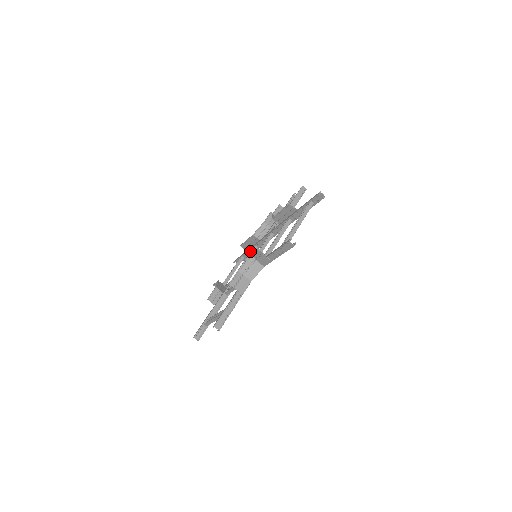
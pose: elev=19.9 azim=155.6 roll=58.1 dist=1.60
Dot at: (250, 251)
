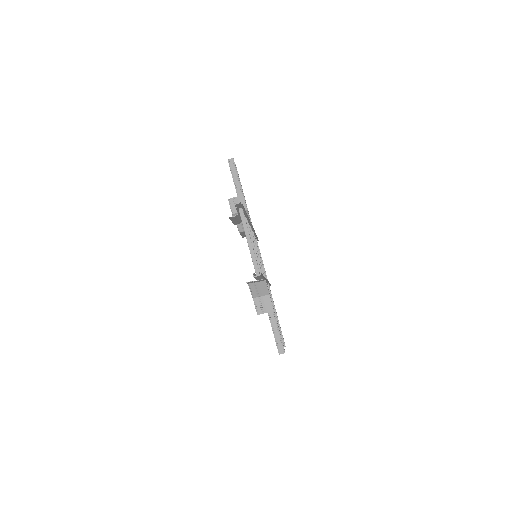
Dot at: occluded
